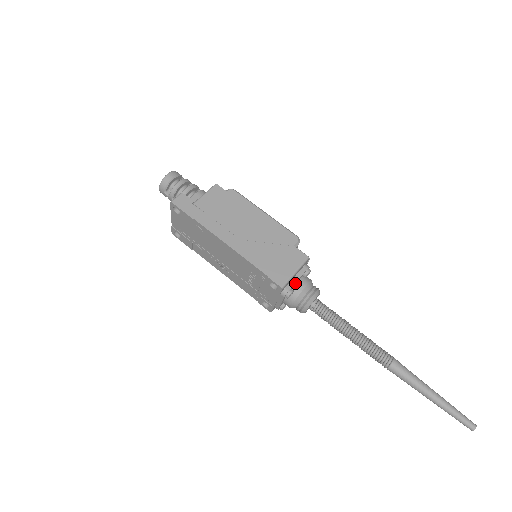
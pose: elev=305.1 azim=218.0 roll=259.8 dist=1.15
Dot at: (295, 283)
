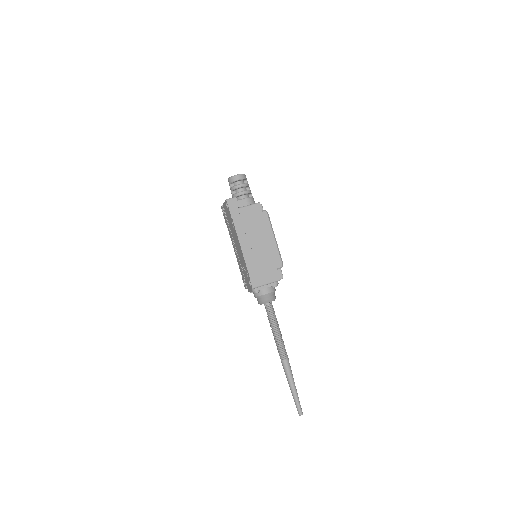
Dot at: (264, 288)
